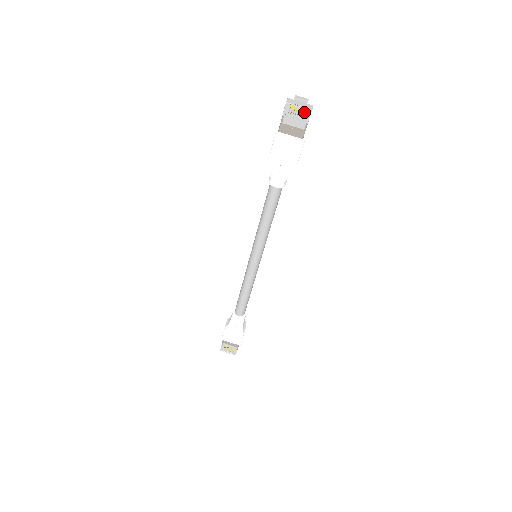
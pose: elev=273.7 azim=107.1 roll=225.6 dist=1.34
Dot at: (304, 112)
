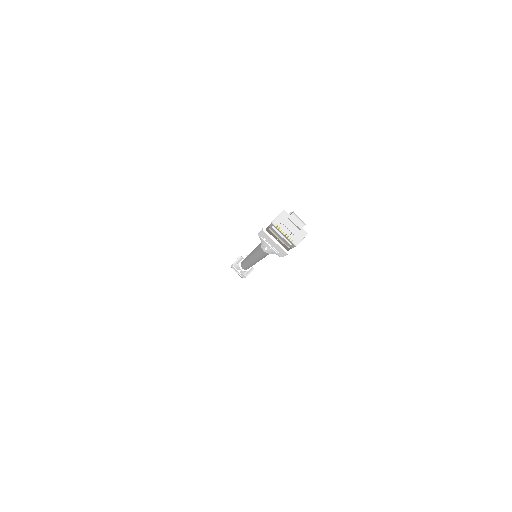
Dot at: (291, 239)
